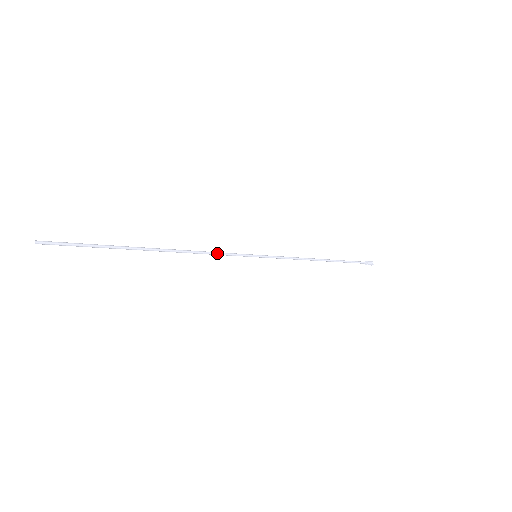
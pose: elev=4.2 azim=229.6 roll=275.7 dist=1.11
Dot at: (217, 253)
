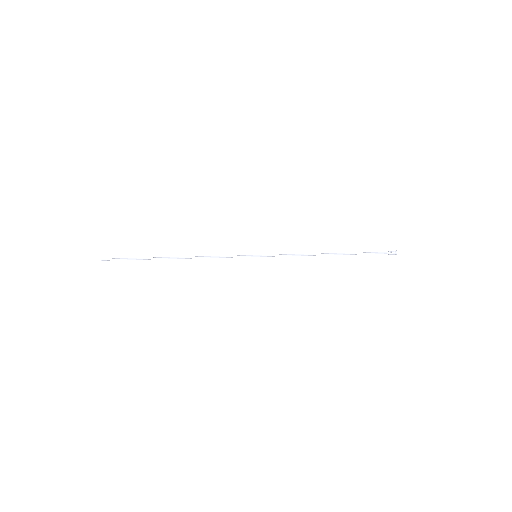
Dot at: (220, 257)
